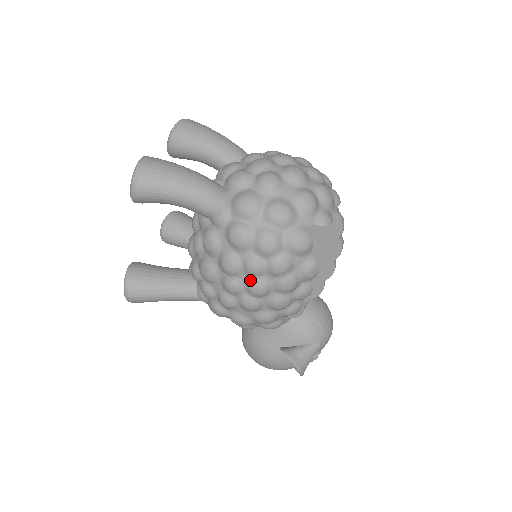
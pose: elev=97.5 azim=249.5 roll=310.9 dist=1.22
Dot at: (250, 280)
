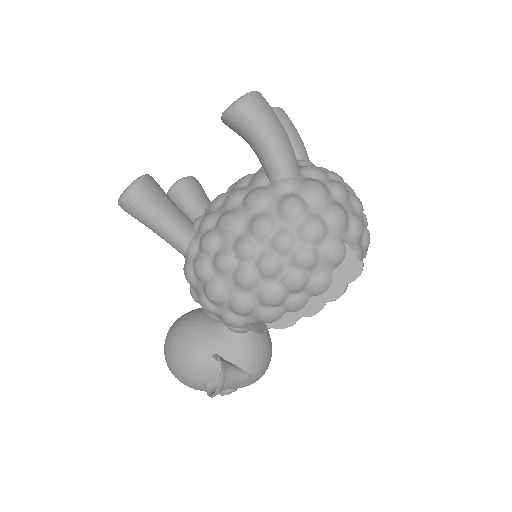
Dot at: (269, 253)
